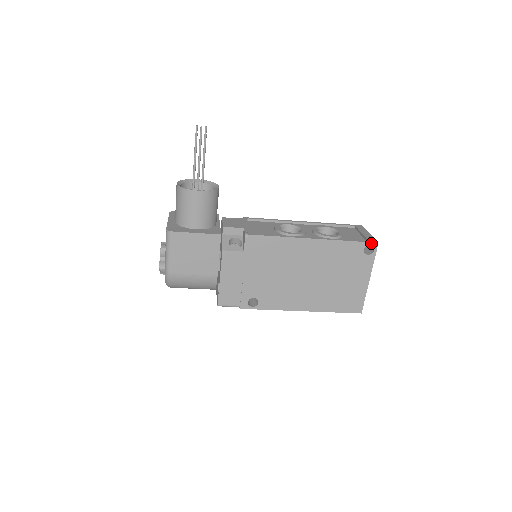
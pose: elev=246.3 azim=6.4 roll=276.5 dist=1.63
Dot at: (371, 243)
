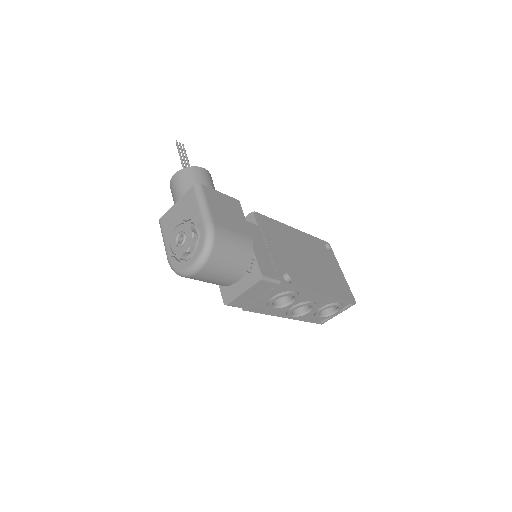
Dot at: (326, 242)
